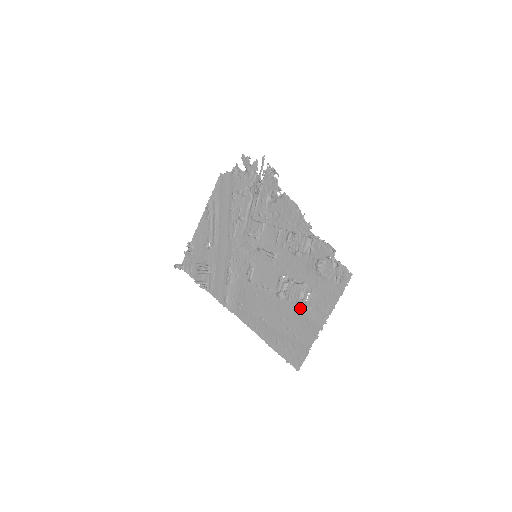
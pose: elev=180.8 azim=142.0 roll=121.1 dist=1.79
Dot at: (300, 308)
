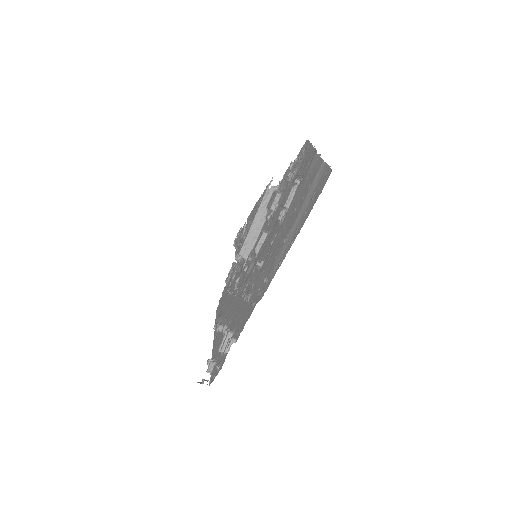
Dot at: (298, 187)
